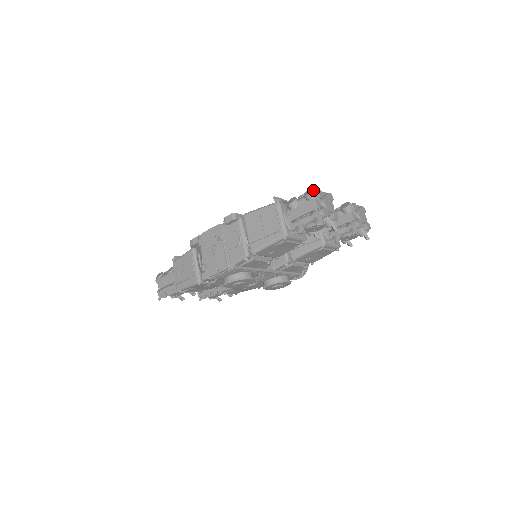
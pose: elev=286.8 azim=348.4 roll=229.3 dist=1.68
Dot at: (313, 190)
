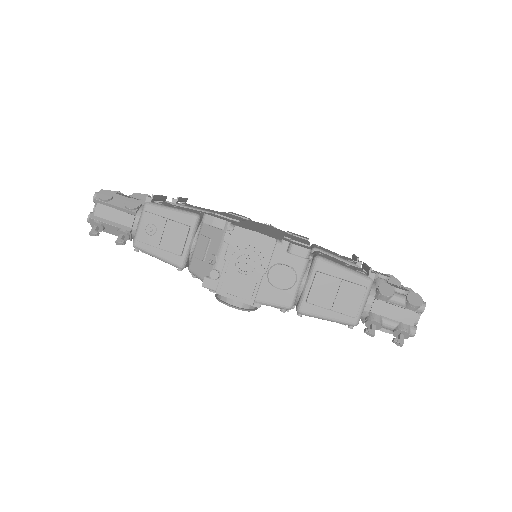
Dot at: (422, 303)
